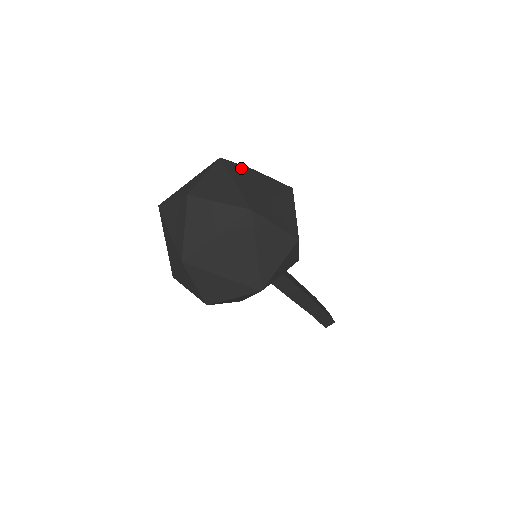
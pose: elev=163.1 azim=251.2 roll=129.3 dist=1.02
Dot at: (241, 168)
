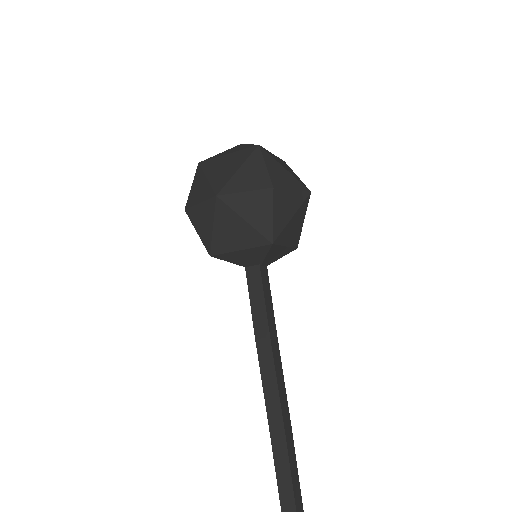
Dot at: (290, 168)
